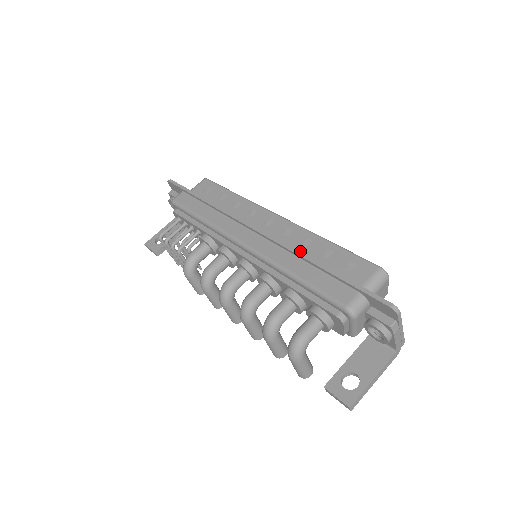
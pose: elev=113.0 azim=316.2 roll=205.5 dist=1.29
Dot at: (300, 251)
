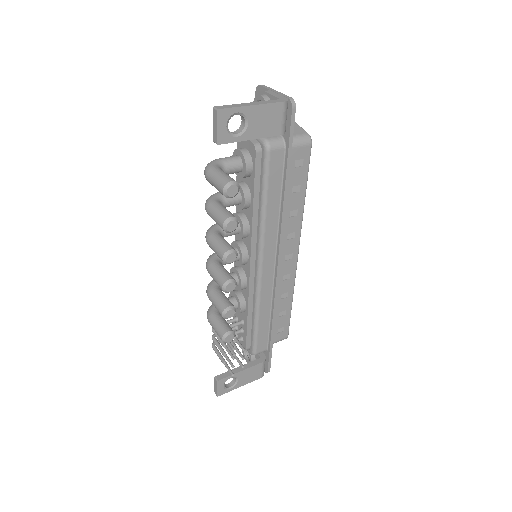
Dot at: occluded
